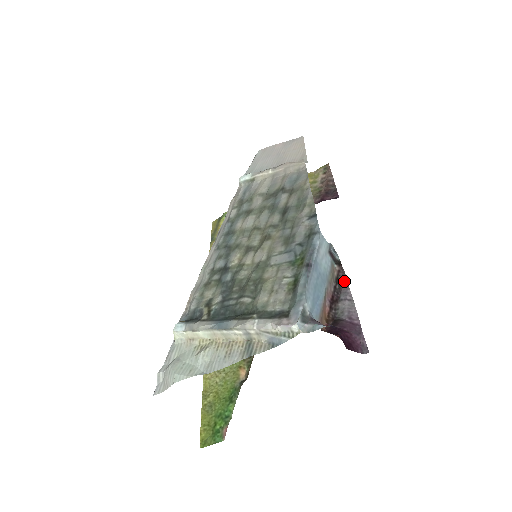
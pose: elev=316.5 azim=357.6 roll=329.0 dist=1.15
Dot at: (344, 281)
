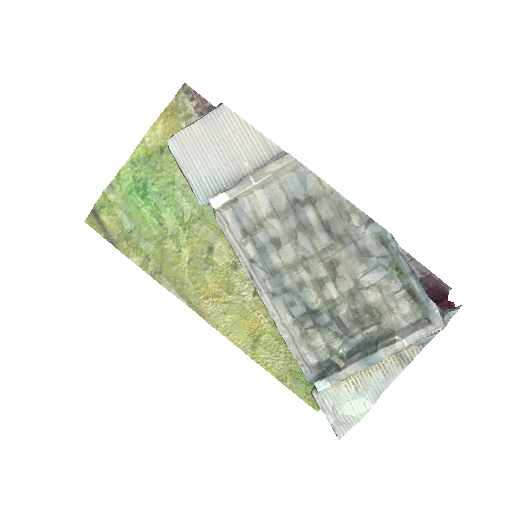
Dot at: occluded
